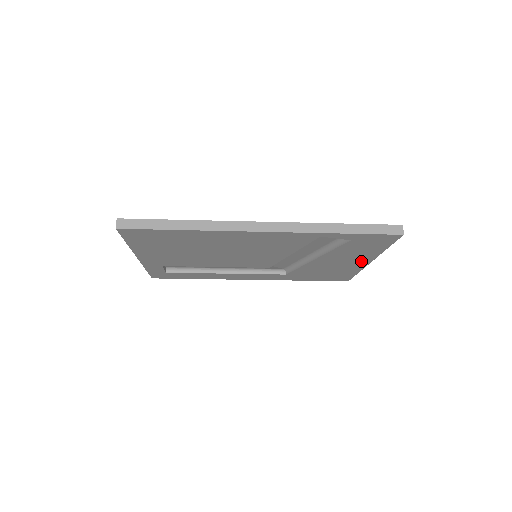
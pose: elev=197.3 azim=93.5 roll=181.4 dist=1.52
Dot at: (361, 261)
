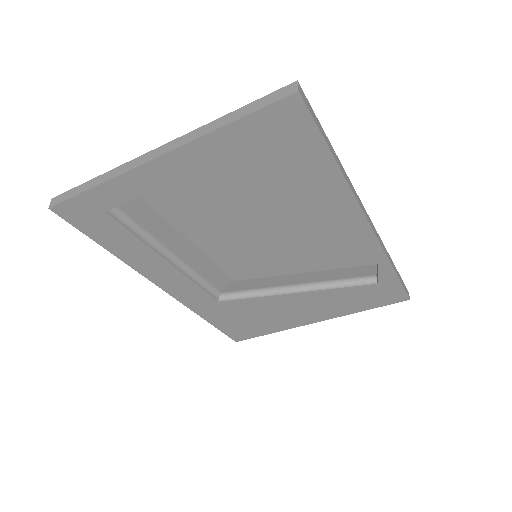
Dot at: (314, 317)
